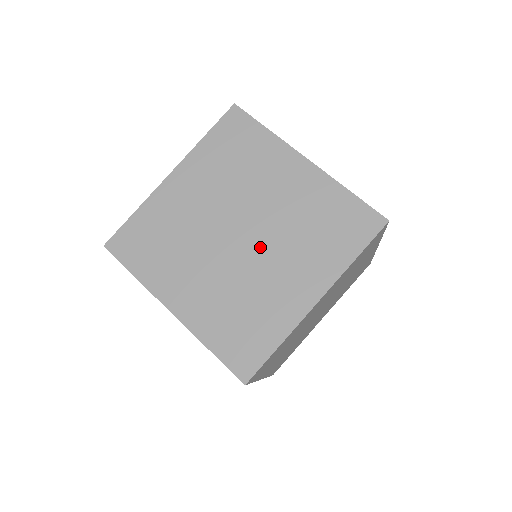
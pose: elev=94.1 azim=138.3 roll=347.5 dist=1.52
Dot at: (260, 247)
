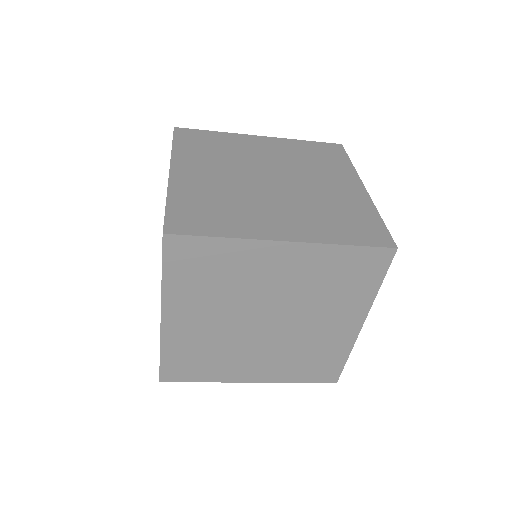
Dot at: (294, 180)
